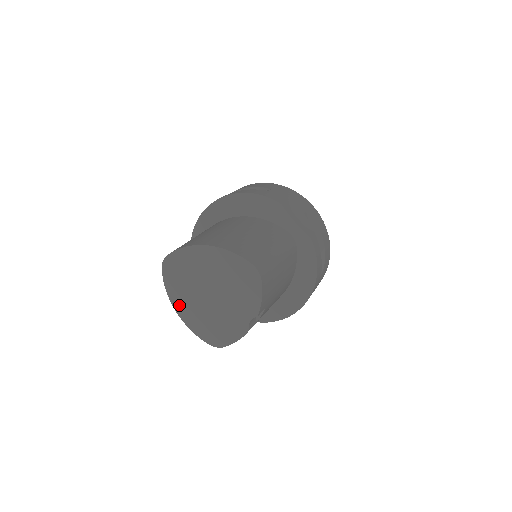
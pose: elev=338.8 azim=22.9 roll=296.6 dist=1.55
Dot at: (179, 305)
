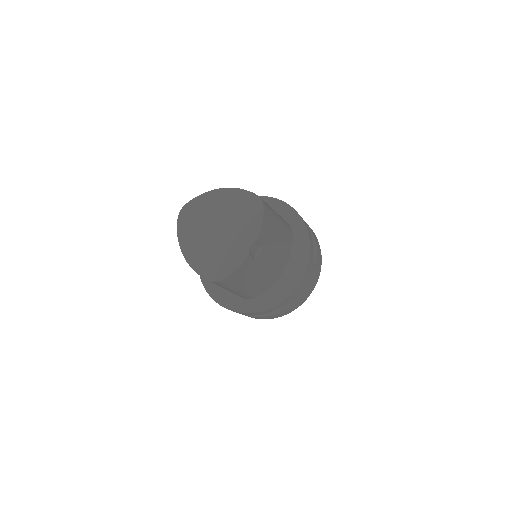
Dot at: (187, 247)
